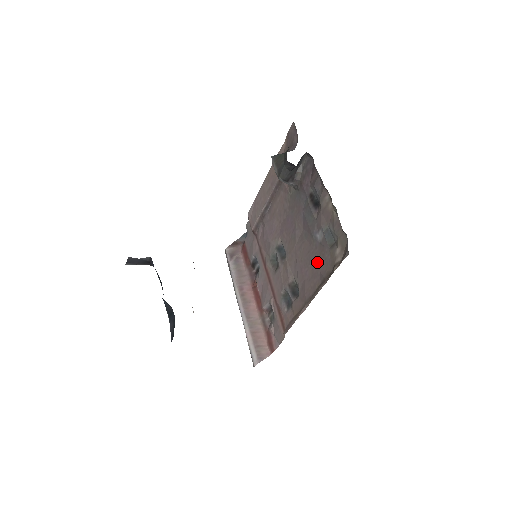
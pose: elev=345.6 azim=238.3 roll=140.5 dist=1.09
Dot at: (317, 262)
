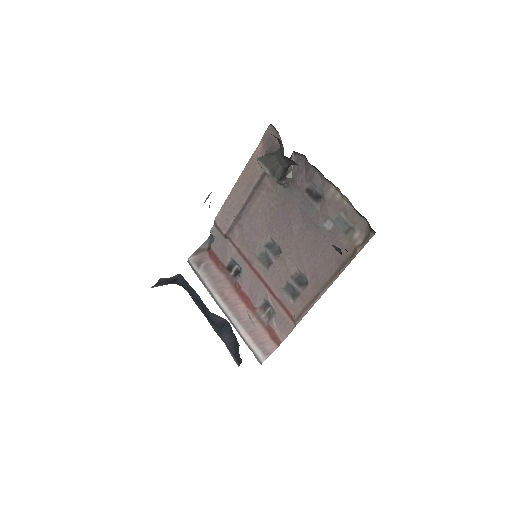
Dot at: (329, 249)
